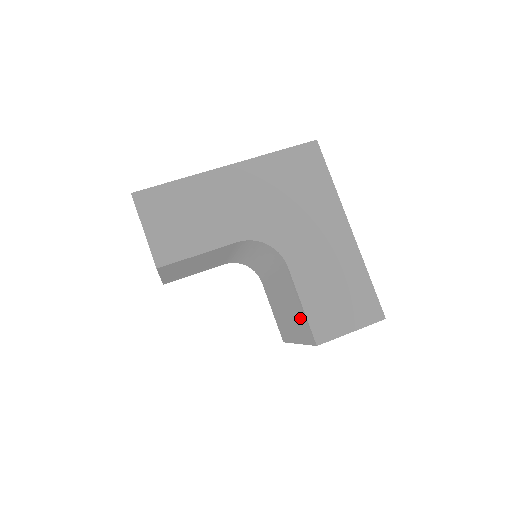
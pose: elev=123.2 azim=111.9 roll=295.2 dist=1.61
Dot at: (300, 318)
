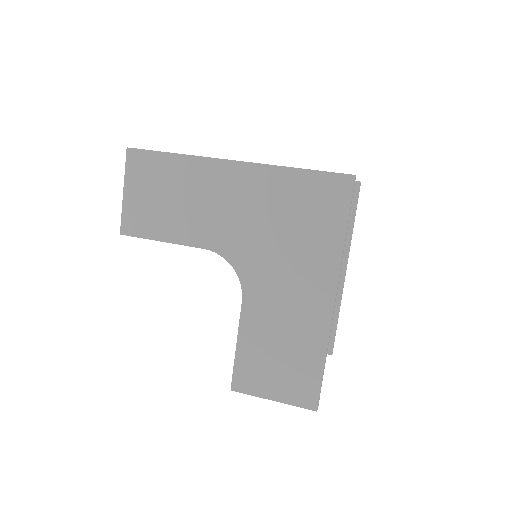
Dot at: occluded
